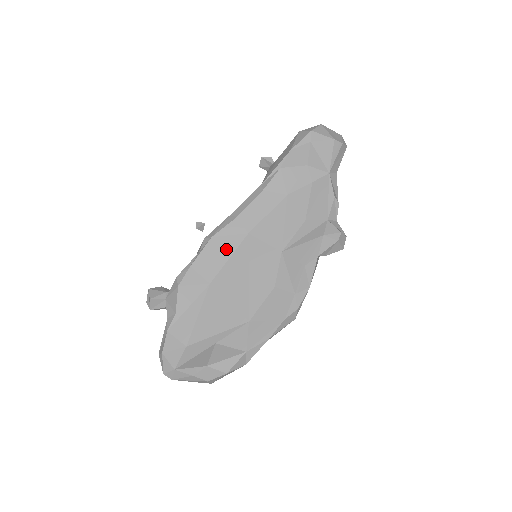
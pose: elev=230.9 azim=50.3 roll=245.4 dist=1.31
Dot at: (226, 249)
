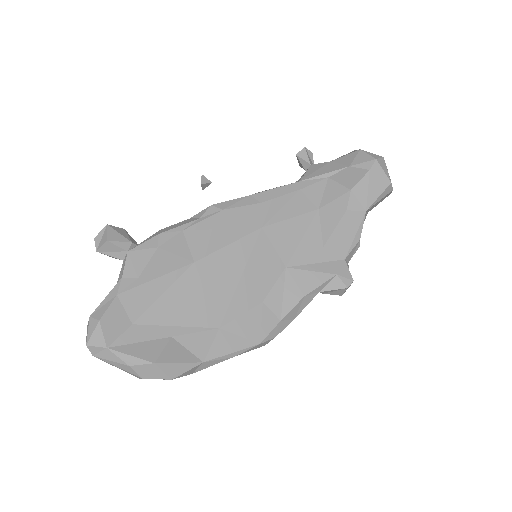
Dot at: (231, 232)
